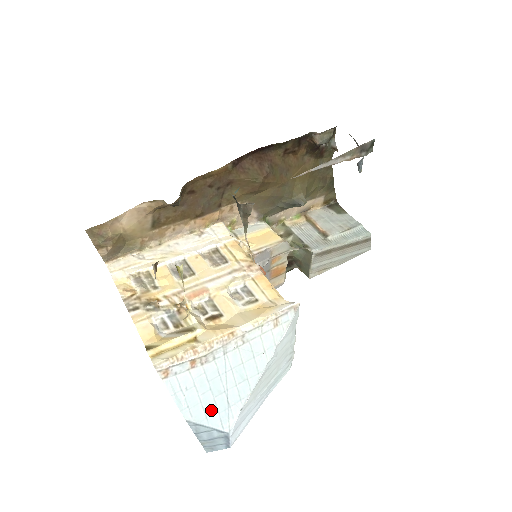
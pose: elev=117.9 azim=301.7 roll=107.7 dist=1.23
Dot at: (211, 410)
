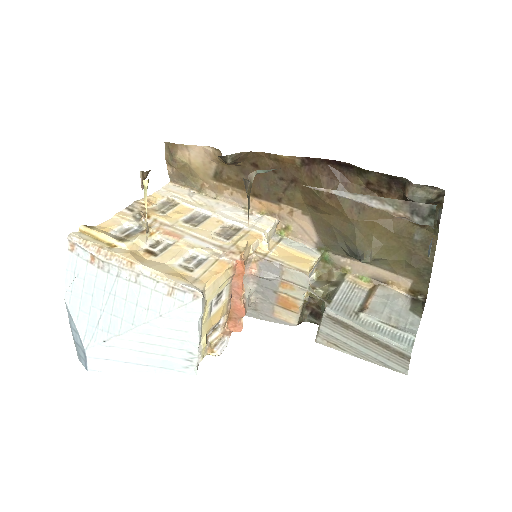
Dot at: (84, 314)
